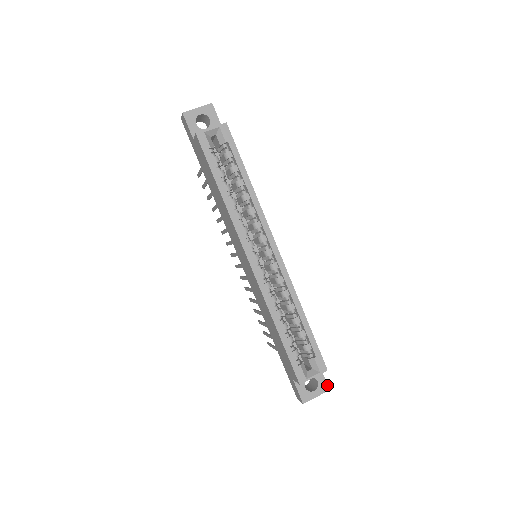
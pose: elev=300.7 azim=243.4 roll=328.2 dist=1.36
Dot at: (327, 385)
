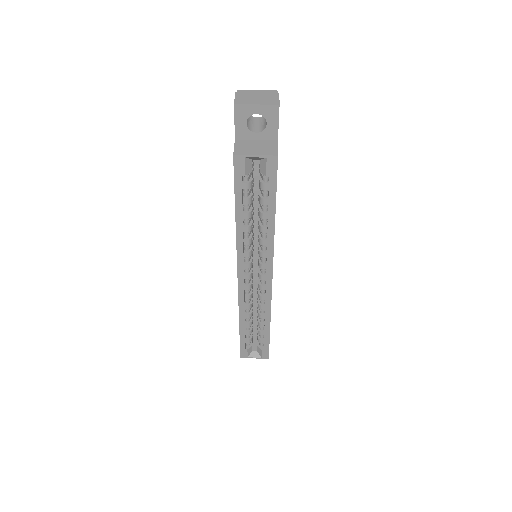
Dot at: occluded
